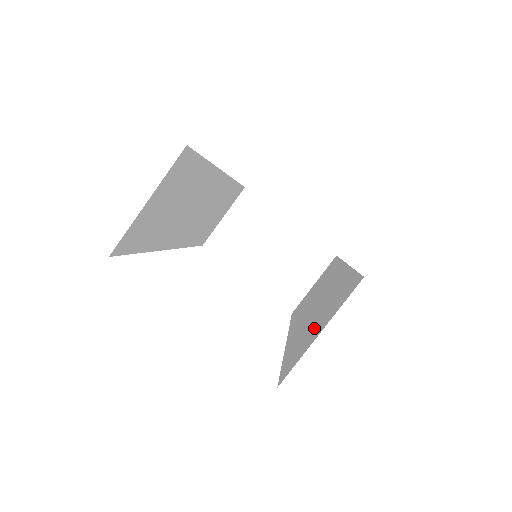
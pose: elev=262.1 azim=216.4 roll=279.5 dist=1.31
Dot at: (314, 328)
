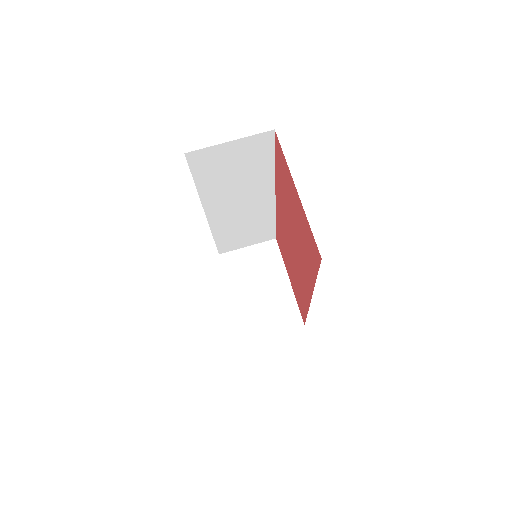
Dot at: occluded
